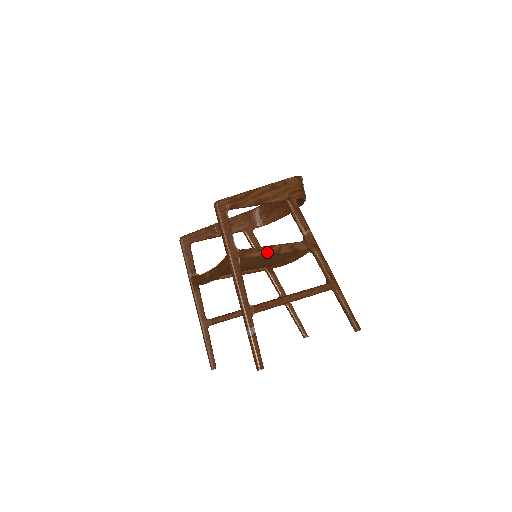
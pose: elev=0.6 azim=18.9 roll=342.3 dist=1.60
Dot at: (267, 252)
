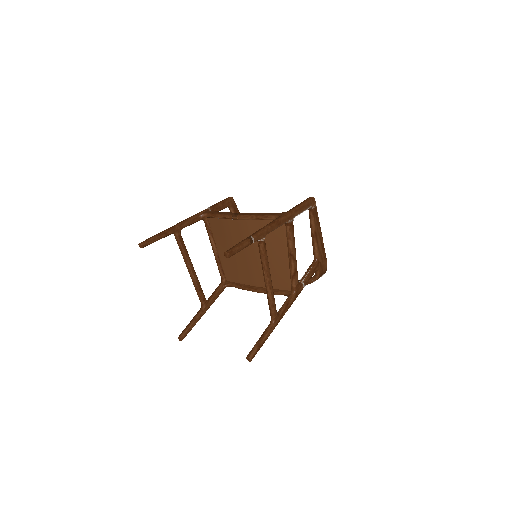
Dot at: (293, 247)
